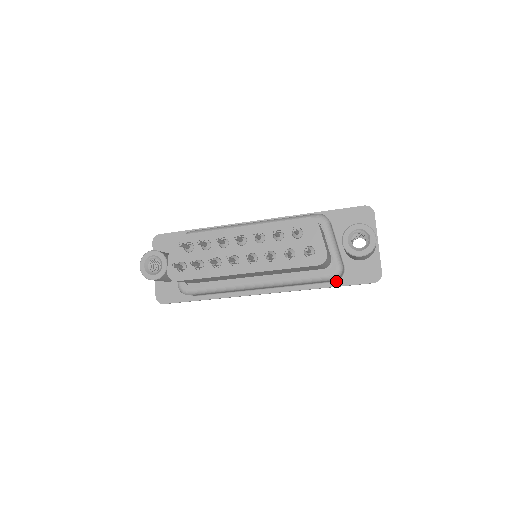
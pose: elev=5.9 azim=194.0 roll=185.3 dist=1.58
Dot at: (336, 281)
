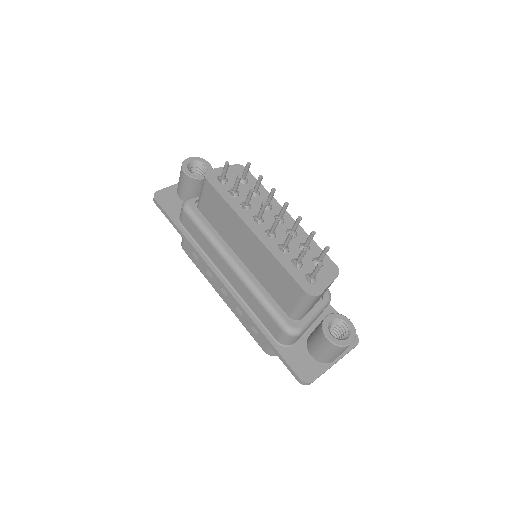
Dot at: (278, 342)
